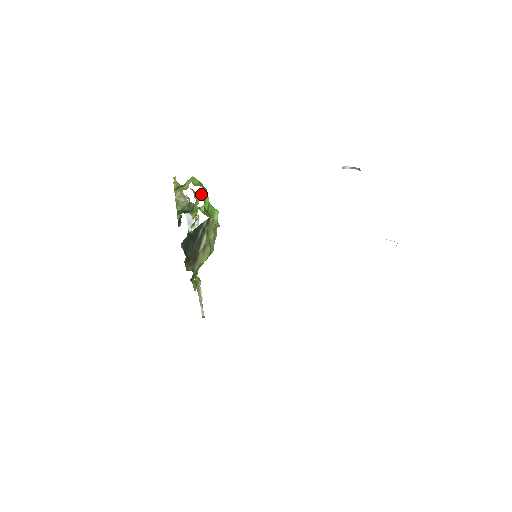
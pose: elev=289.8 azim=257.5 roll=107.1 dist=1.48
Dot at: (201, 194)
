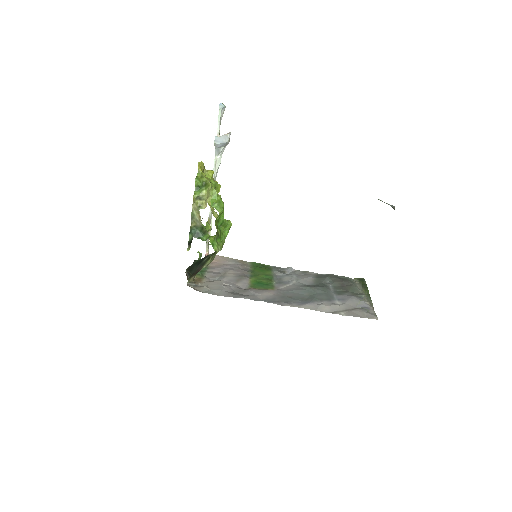
Dot at: (216, 218)
